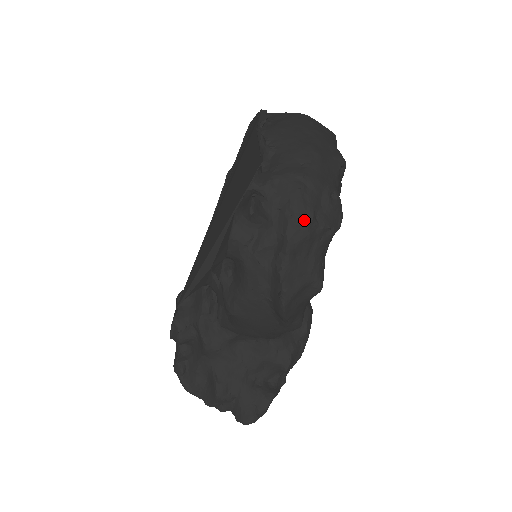
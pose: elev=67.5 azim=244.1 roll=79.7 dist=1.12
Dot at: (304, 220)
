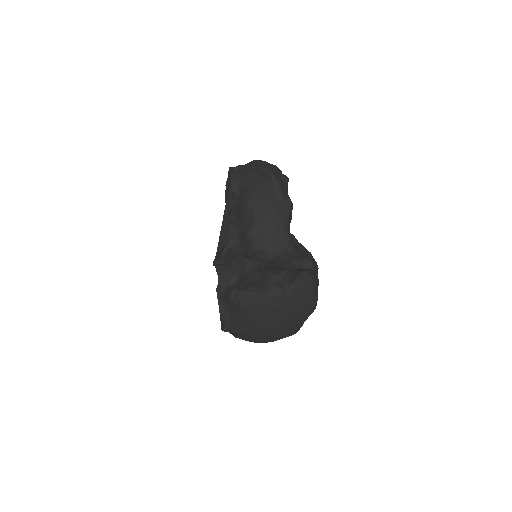
Dot at: occluded
